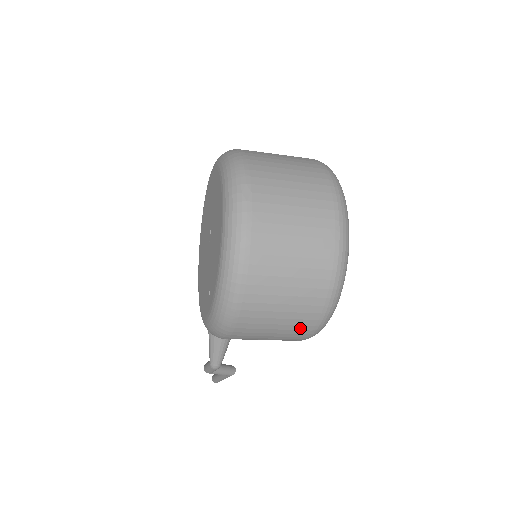
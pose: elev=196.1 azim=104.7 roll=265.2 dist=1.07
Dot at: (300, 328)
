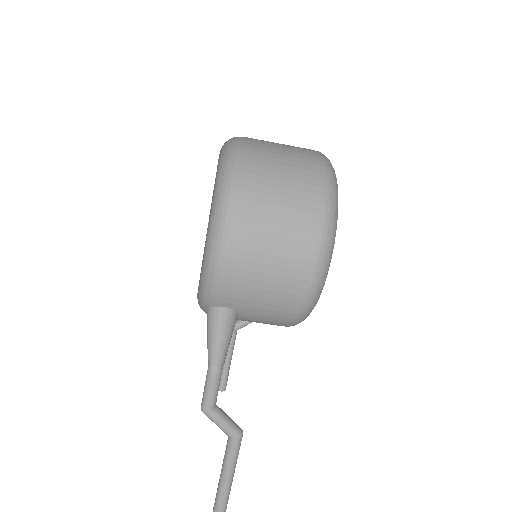
Dot at: (303, 237)
